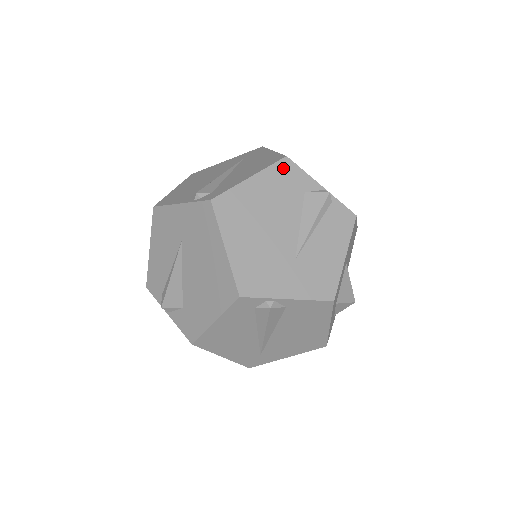
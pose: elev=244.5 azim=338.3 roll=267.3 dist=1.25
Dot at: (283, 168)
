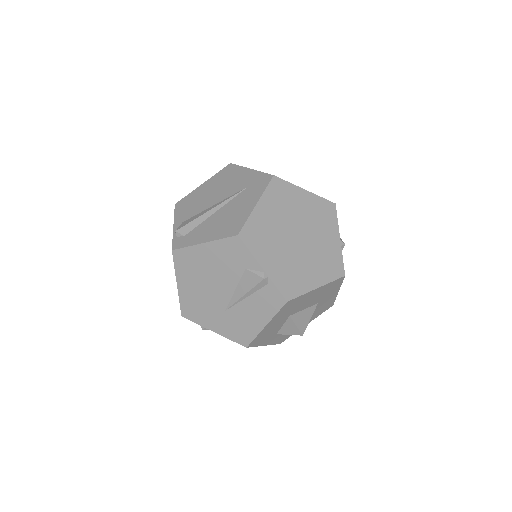
Dot at: (232, 244)
